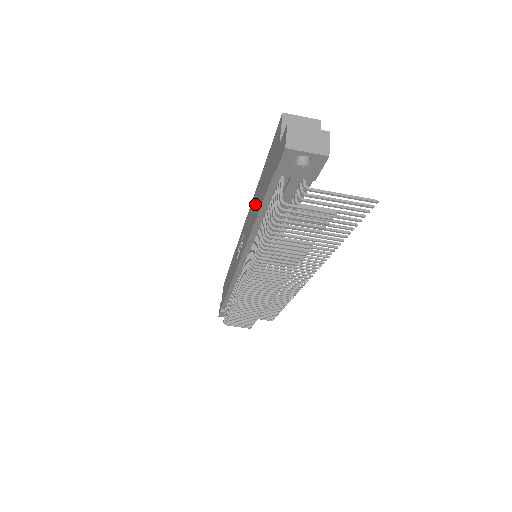
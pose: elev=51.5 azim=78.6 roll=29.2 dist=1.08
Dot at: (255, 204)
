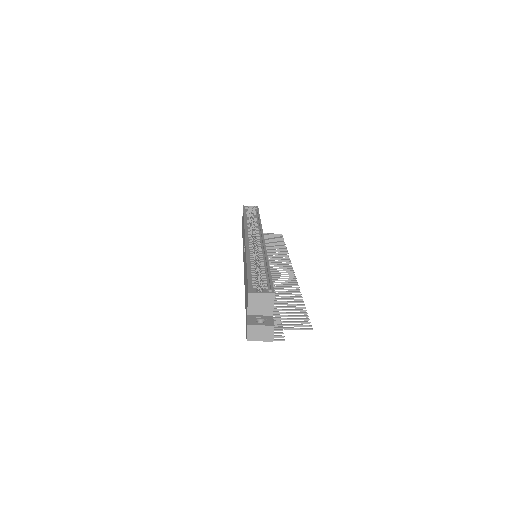
Dot at: (245, 274)
